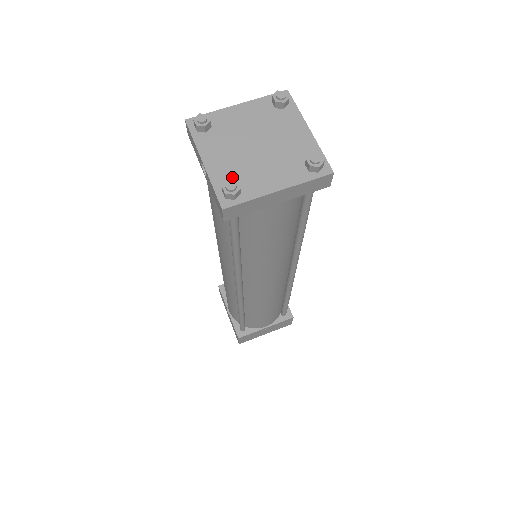
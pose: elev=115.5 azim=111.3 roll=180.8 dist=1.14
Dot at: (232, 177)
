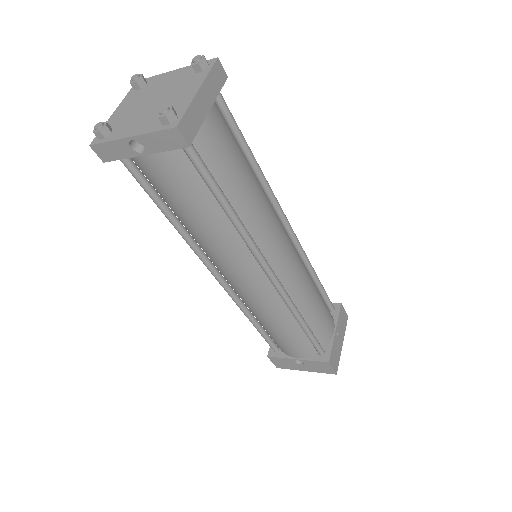
Dot at: occluded
